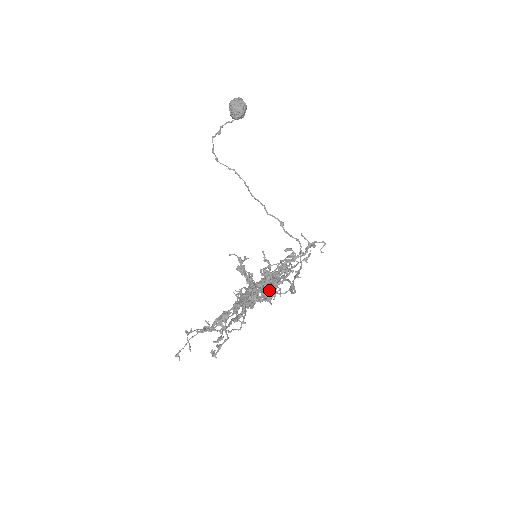
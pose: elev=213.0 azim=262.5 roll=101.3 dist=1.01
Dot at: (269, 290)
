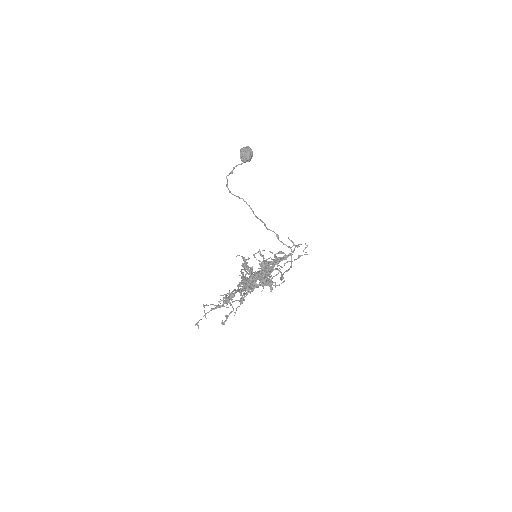
Dot at: (262, 274)
